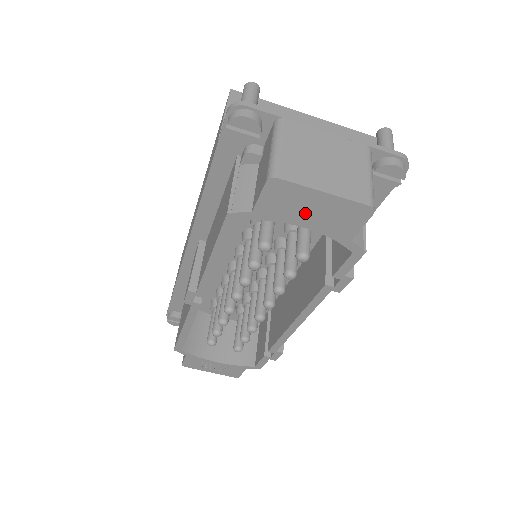
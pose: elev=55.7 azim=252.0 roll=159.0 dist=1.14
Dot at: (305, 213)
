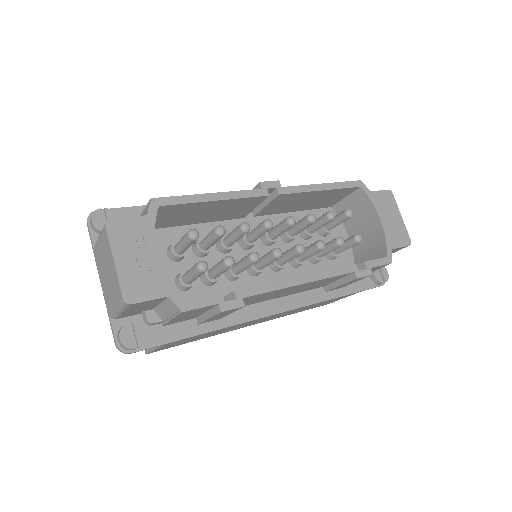
Dot at: (388, 216)
